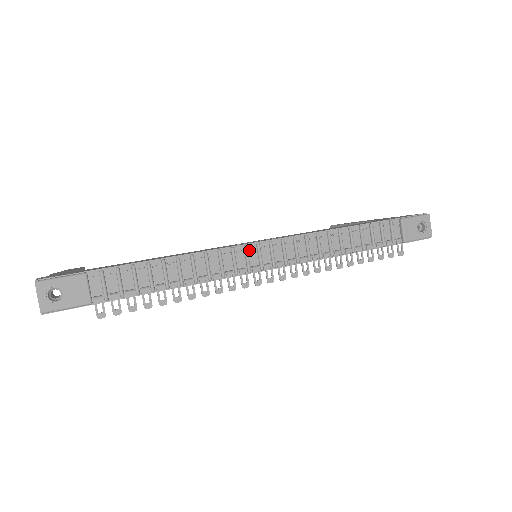
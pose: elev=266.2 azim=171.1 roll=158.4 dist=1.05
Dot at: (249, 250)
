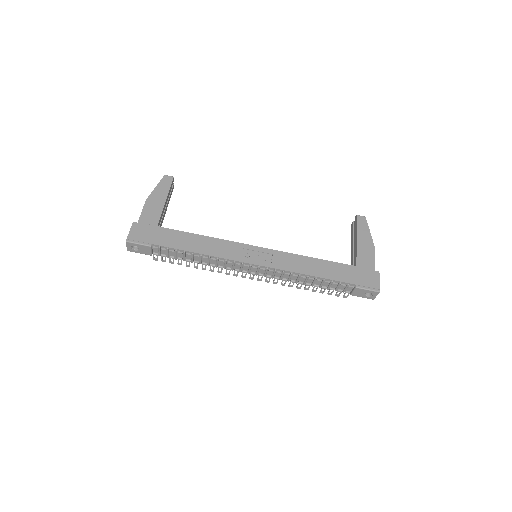
Dot at: (244, 265)
